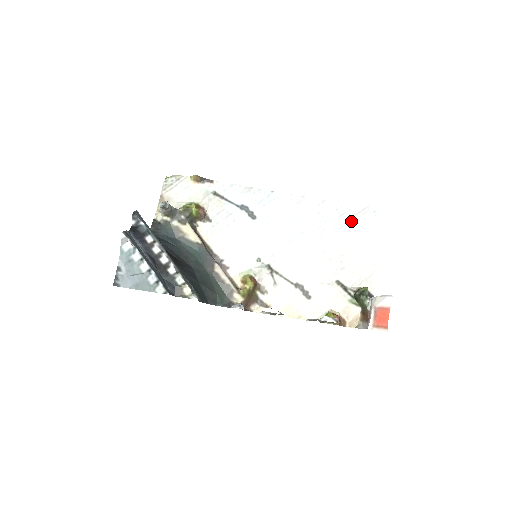
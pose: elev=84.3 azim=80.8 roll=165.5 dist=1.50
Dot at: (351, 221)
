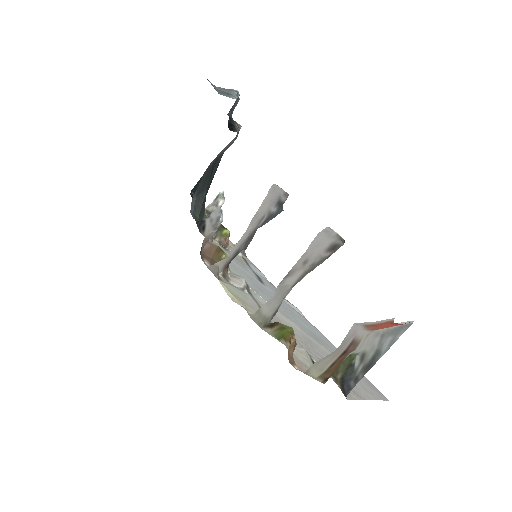
Dot at: occluded
